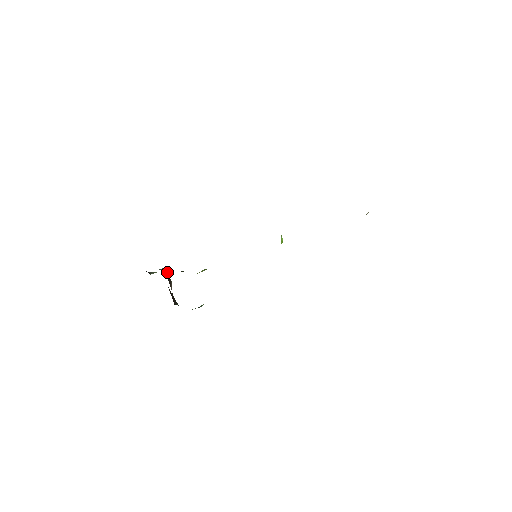
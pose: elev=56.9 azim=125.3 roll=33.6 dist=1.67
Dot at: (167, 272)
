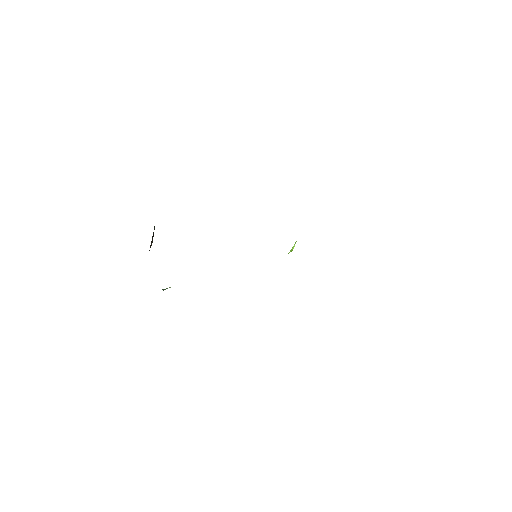
Dot at: (154, 229)
